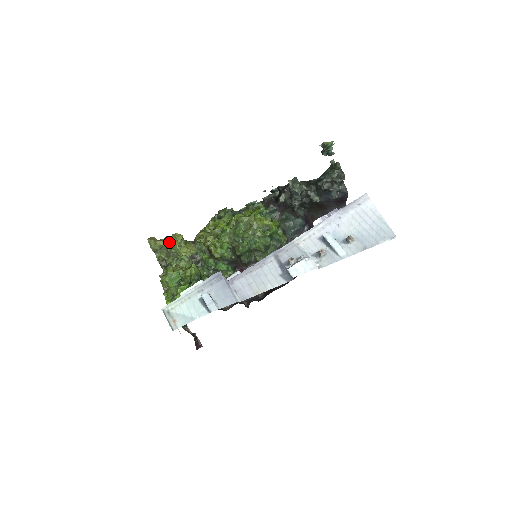
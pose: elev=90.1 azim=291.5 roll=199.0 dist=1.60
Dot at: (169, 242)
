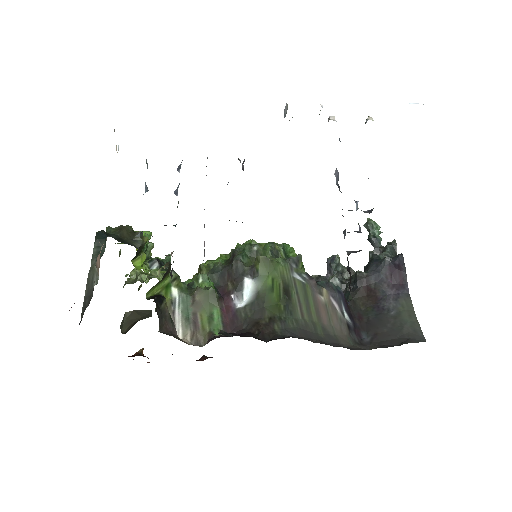
Dot at: occluded
